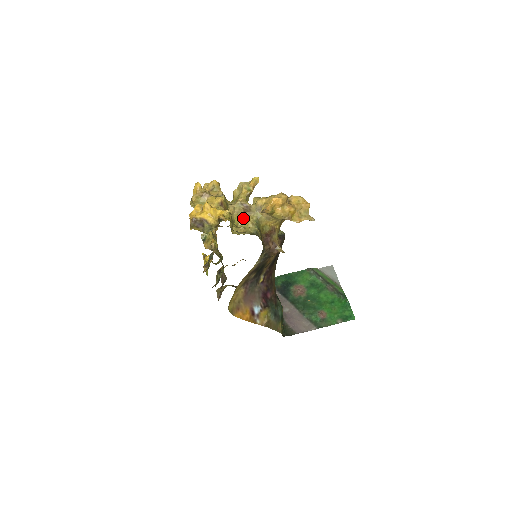
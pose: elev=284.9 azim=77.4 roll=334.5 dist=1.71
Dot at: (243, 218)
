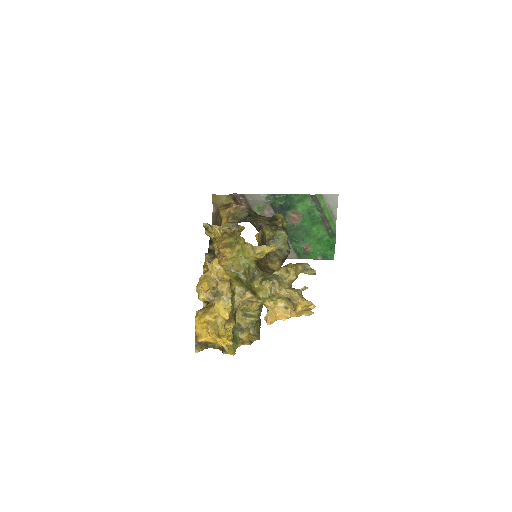
Dot at: (247, 305)
